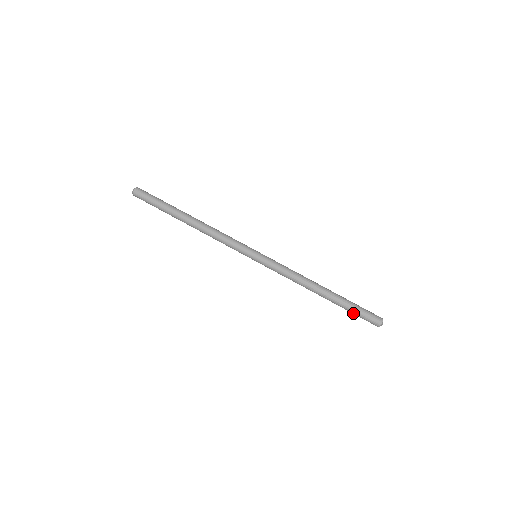
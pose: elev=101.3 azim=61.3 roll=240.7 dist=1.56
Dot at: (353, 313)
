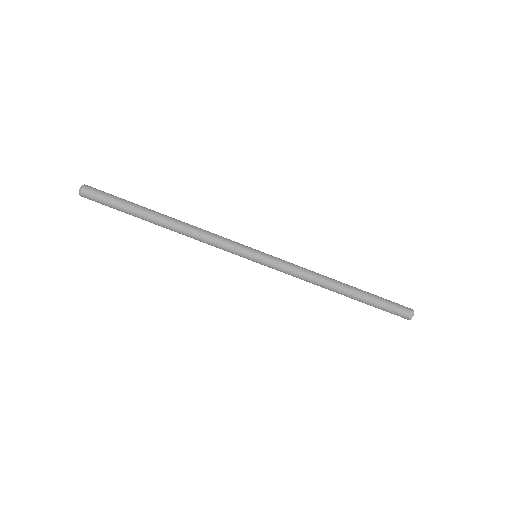
Dot at: occluded
